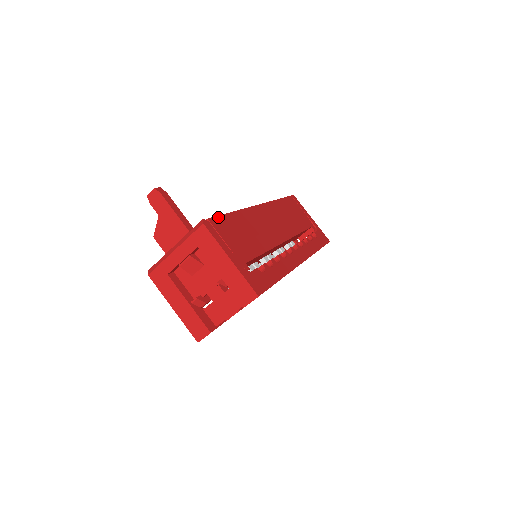
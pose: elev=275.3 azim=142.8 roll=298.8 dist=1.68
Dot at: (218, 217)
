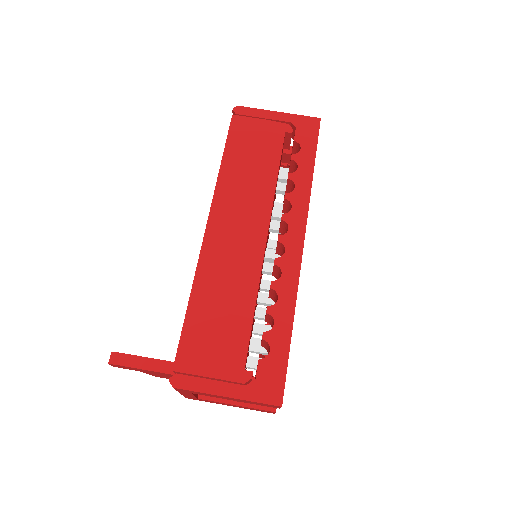
Dot at: (180, 346)
